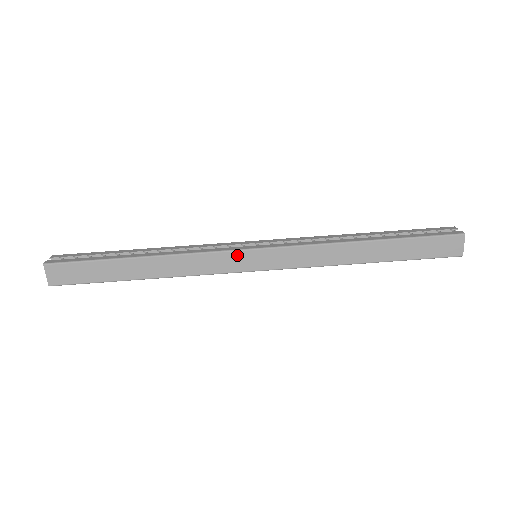
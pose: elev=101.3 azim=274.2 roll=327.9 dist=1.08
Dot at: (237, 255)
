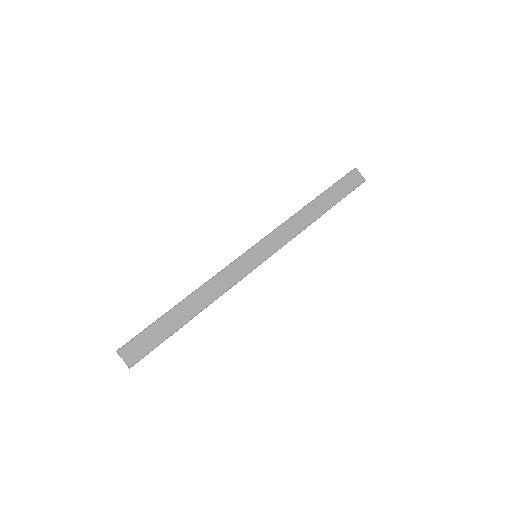
Dot at: (245, 258)
